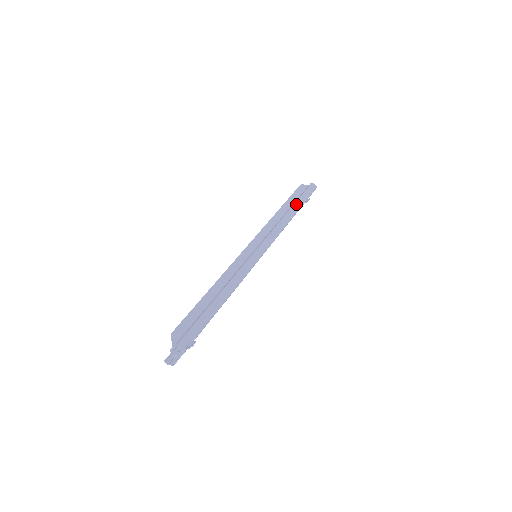
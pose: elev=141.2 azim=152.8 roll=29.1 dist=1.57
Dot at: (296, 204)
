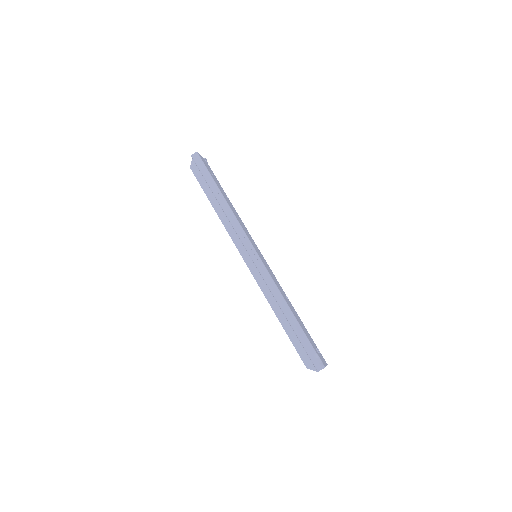
Dot at: (213, 191)
